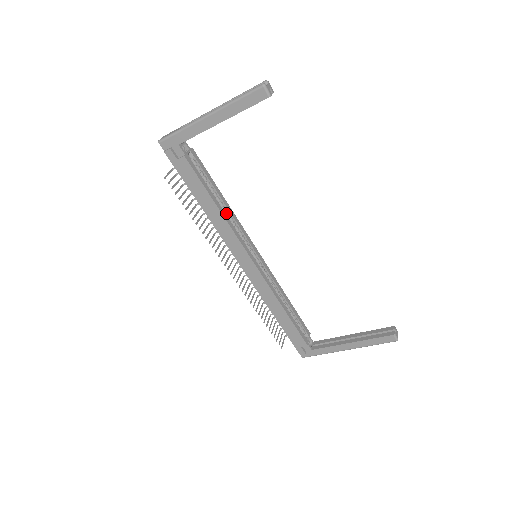
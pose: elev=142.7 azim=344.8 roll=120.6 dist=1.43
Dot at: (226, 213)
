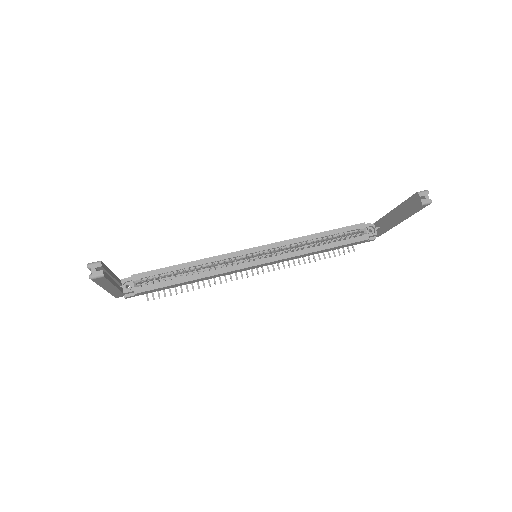
Dot at: (203, 268)
